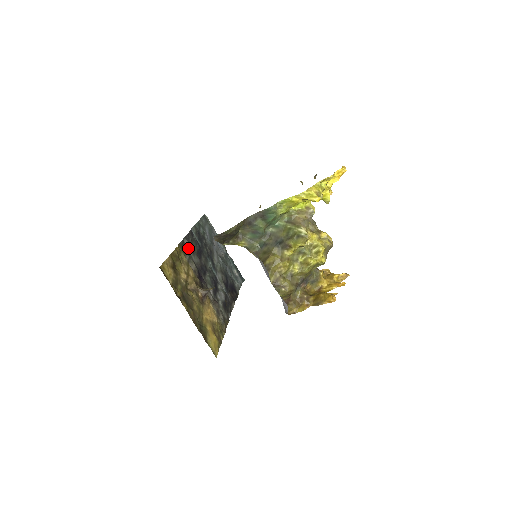
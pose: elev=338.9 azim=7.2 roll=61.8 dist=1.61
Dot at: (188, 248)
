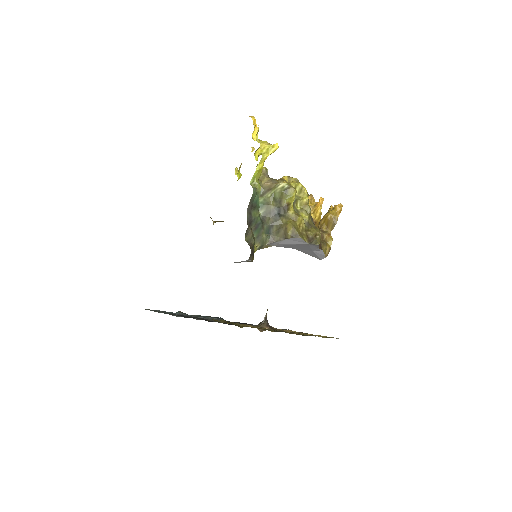
Dot at: occluded
